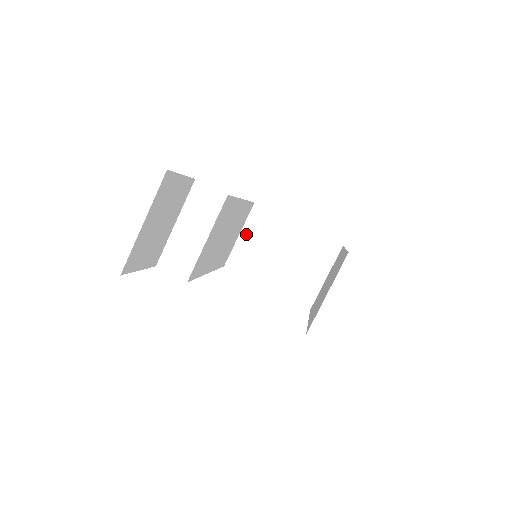
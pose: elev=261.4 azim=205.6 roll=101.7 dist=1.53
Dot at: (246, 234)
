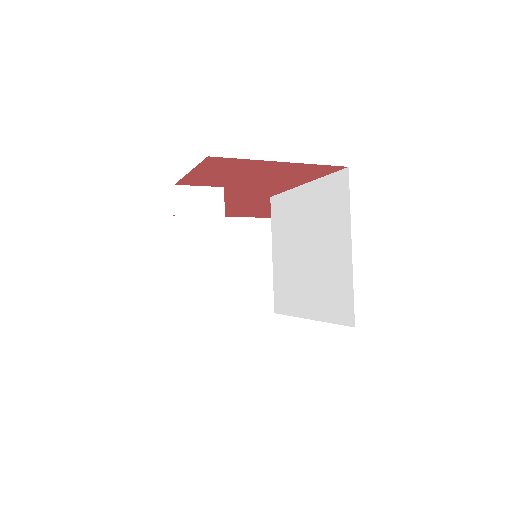
Dot at: occluded
